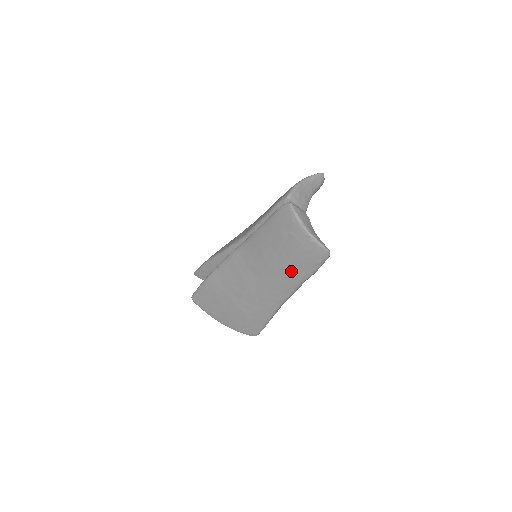
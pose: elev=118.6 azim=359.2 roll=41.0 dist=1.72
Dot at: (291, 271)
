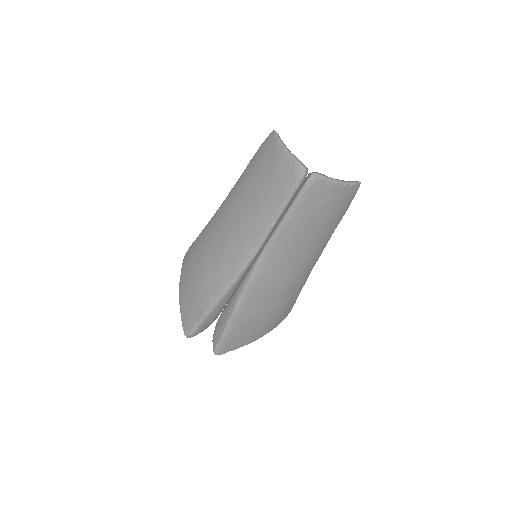
Dot at: (329, 229)
